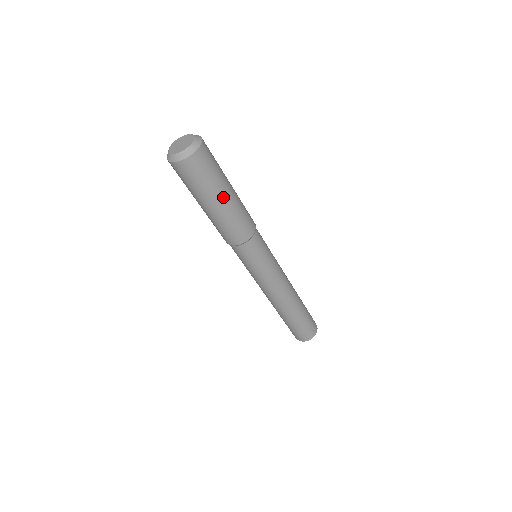
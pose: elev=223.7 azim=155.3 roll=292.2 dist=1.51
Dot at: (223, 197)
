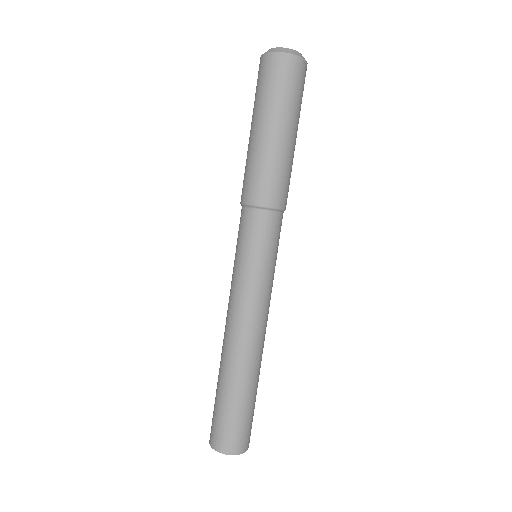
Dot at: (296, 134)
